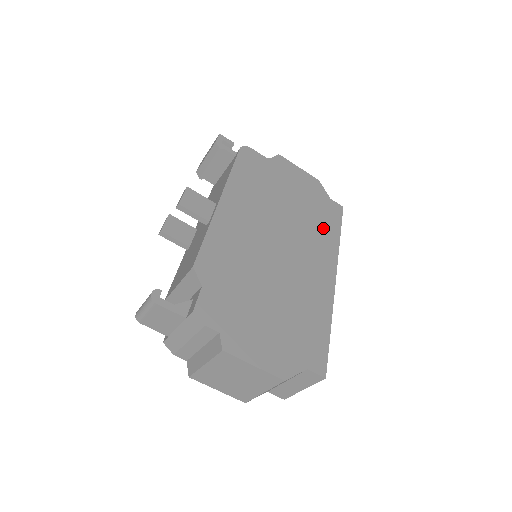
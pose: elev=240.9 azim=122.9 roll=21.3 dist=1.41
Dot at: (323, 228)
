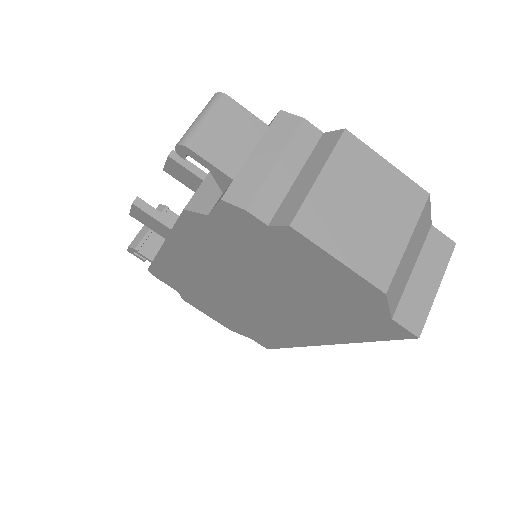
Dot at: occluded
